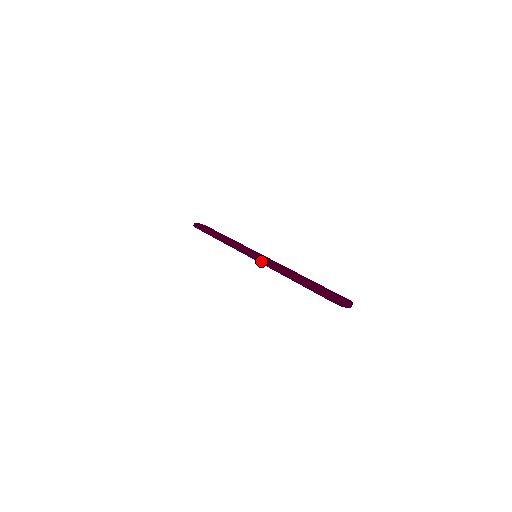
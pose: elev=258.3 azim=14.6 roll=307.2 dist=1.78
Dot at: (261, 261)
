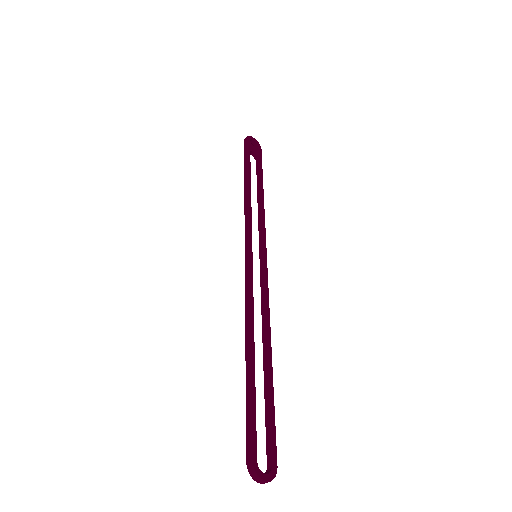
Dot at: (247, 274)
